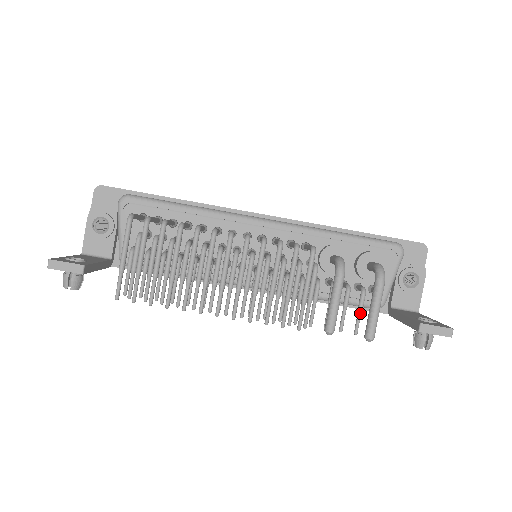
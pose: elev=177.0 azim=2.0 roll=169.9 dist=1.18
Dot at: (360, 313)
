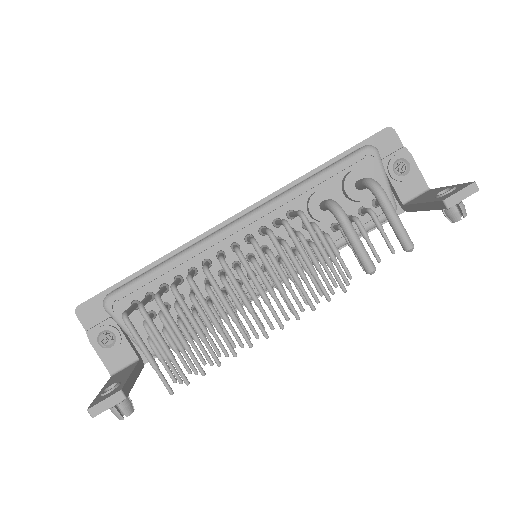
Dot at: (383, 233)
